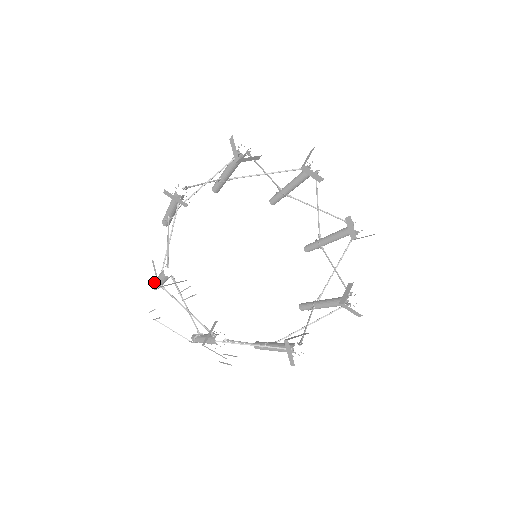
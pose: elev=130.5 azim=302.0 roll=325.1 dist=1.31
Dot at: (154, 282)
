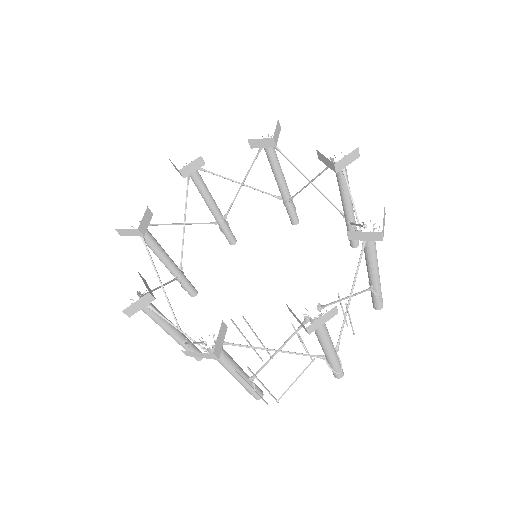
Dot at: occluded
